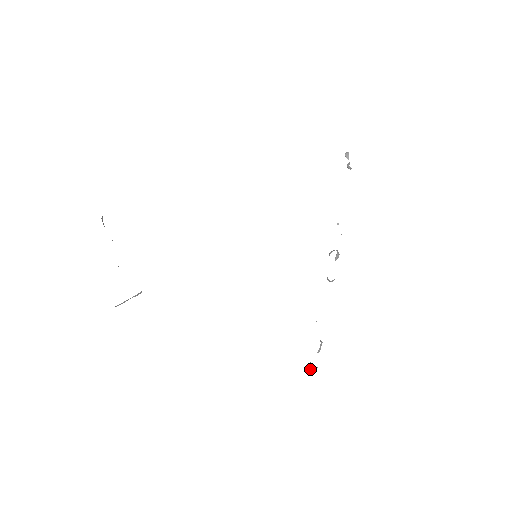
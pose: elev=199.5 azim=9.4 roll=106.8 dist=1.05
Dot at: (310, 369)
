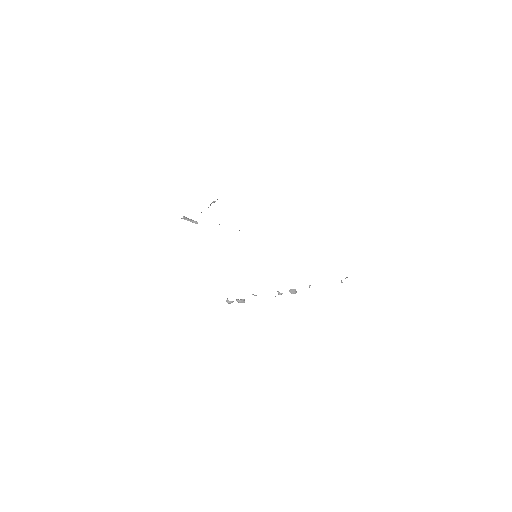
Dot at: (226, 300)
